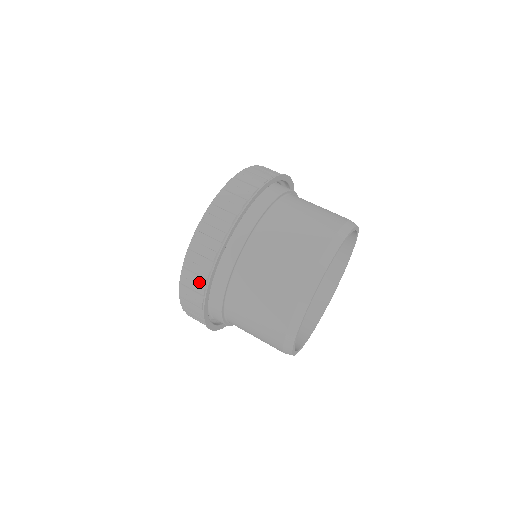
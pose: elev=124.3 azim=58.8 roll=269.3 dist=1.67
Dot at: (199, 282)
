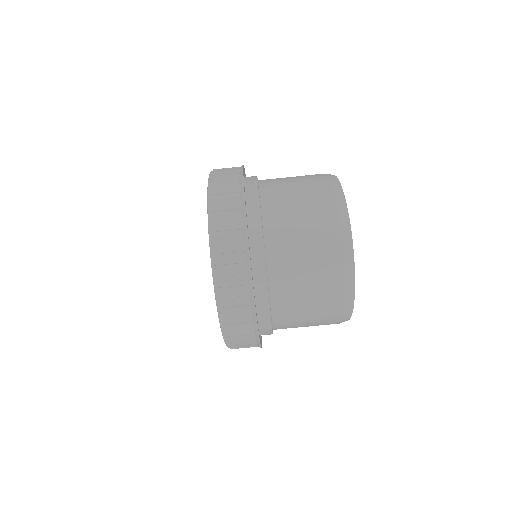
Dot at: occluded
